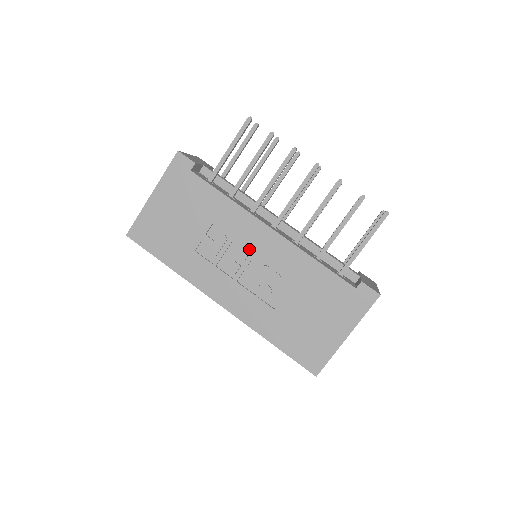
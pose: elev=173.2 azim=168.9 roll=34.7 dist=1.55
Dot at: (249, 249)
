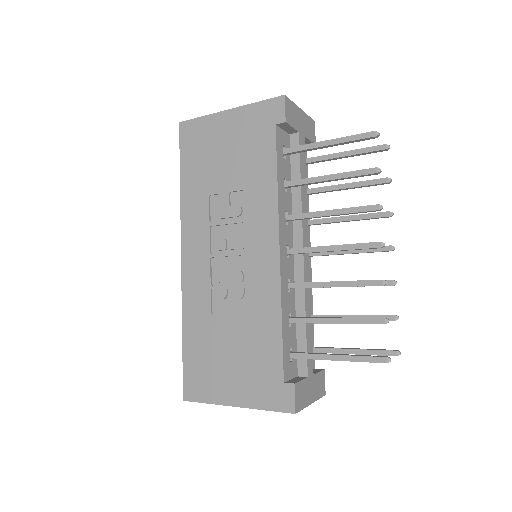
Dot at: (246, 245)
